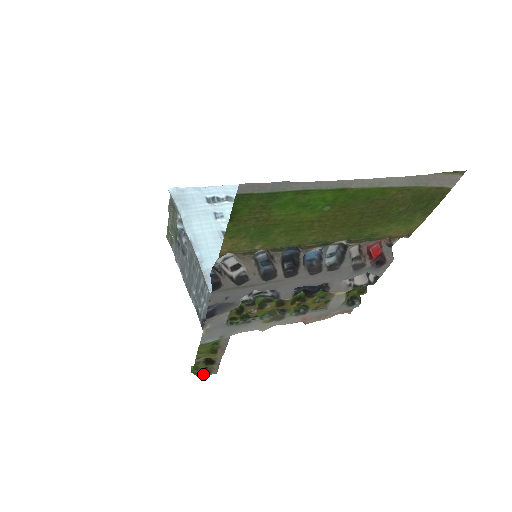
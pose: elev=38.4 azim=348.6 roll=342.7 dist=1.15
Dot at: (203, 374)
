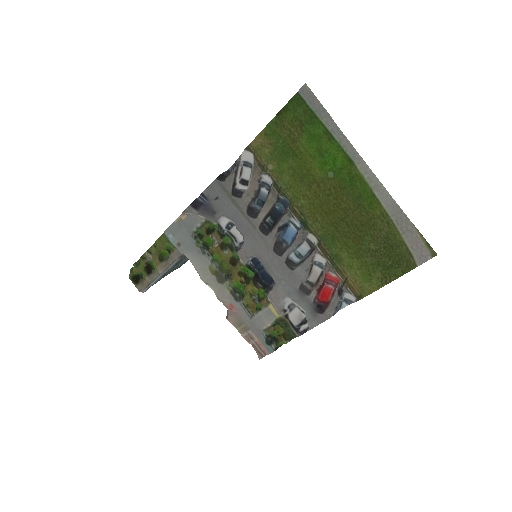
Dot at: (134, 279)
